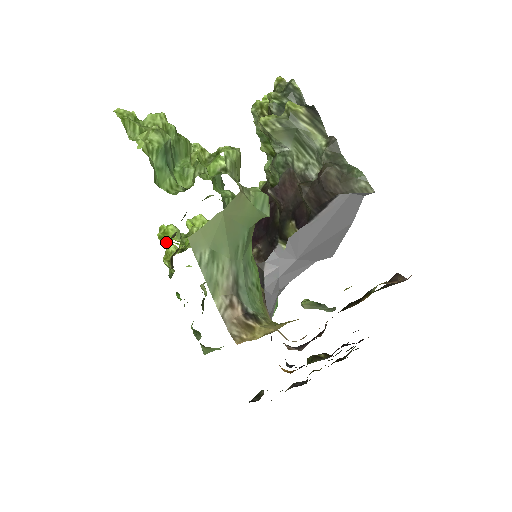
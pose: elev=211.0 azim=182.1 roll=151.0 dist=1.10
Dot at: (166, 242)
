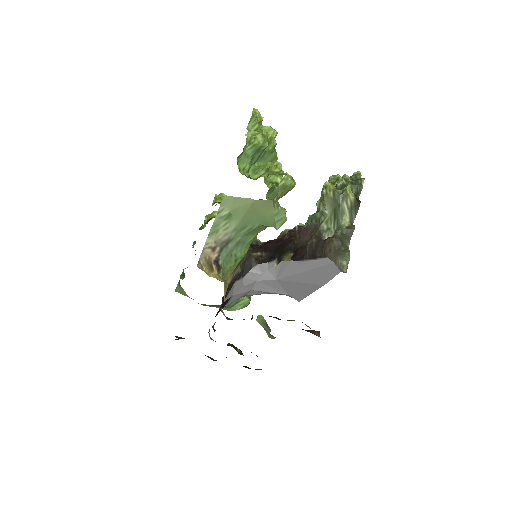
Dot at: (216, 202)
